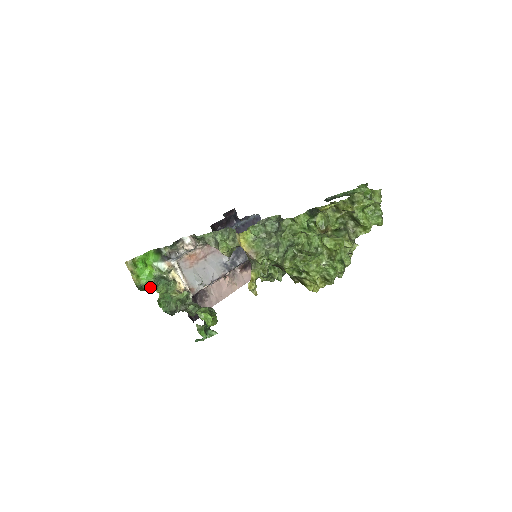
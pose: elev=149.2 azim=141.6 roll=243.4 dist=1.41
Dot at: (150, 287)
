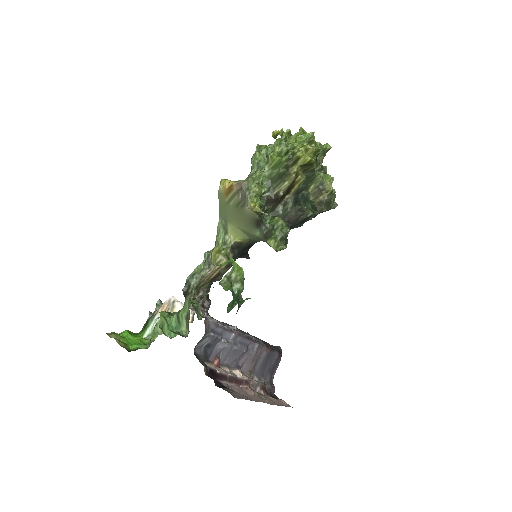
Dot at: occluded
